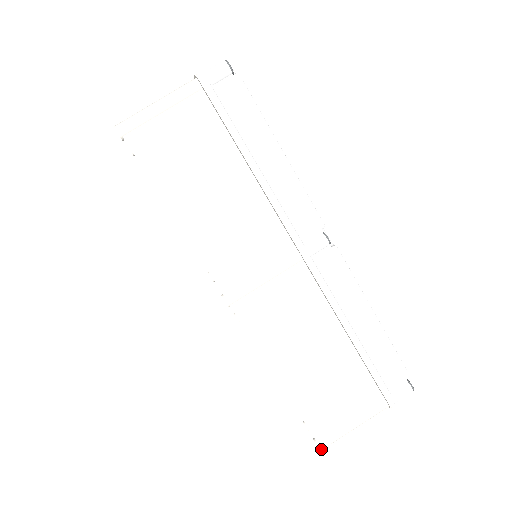
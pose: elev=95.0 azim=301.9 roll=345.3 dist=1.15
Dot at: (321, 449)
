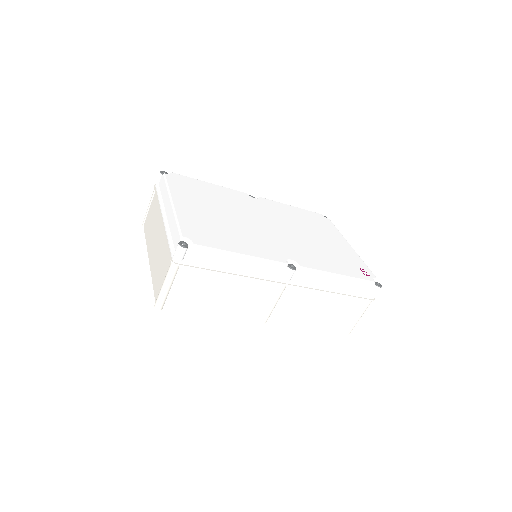
Dot at: occluded
